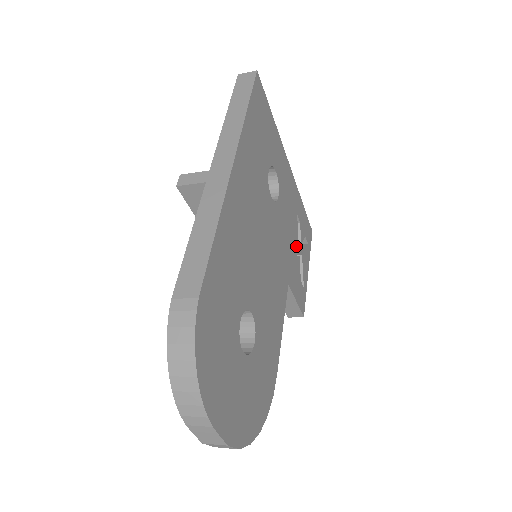
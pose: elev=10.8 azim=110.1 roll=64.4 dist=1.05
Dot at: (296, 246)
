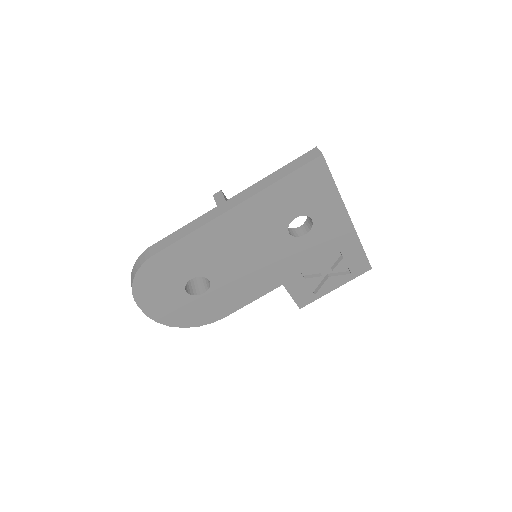
Dot at: (320, 269)
